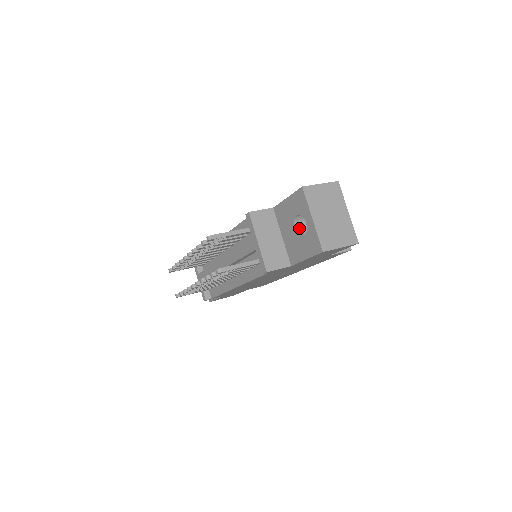
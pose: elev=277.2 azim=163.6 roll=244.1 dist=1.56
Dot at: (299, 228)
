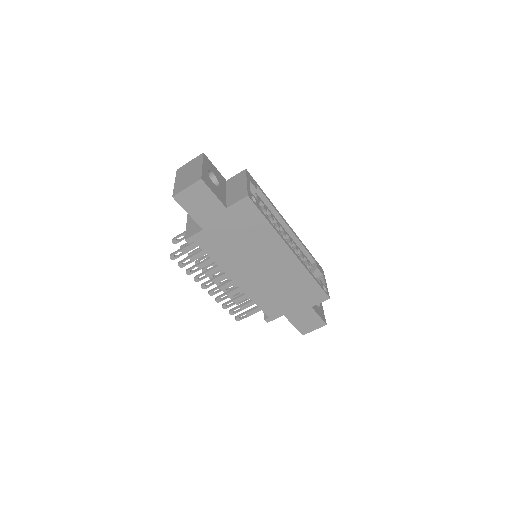
Dot at: occluded
